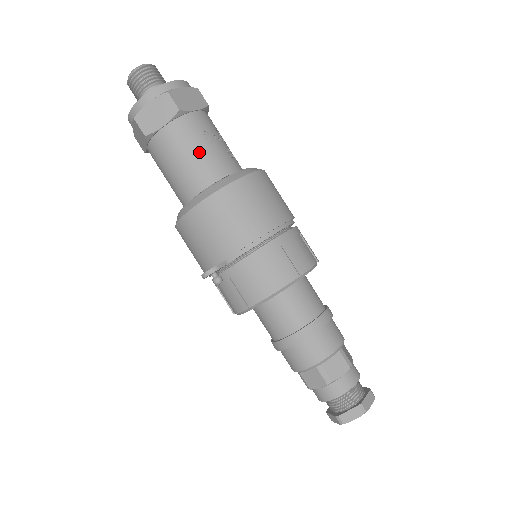
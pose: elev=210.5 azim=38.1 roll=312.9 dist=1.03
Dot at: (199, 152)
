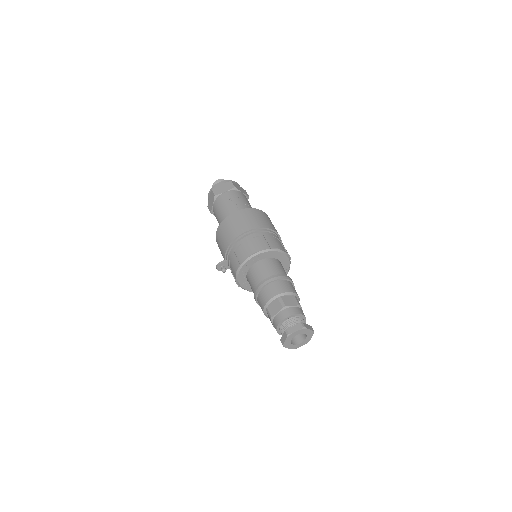
Dot at: (222, 211)
